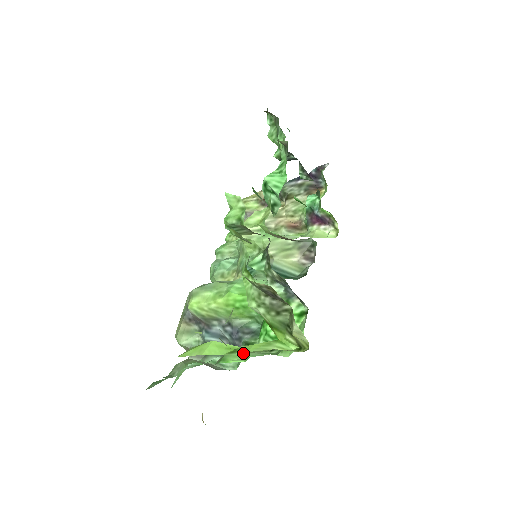
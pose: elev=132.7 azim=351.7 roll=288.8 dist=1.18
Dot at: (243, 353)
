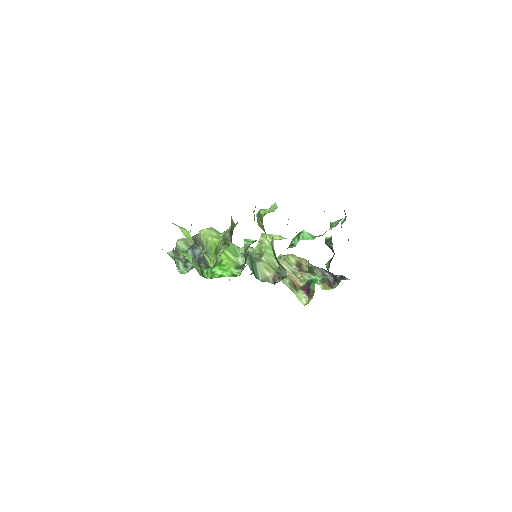
Dot at: (193, 262)
